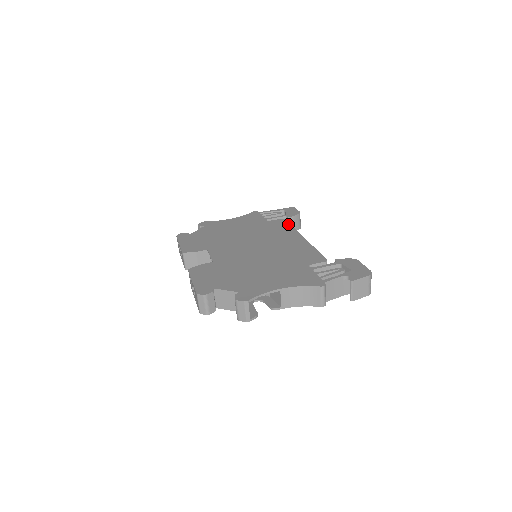
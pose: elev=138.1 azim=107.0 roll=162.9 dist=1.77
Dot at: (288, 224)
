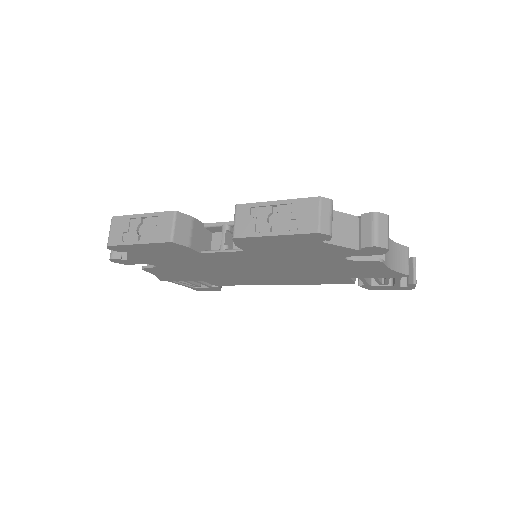
Dot at: occluded
